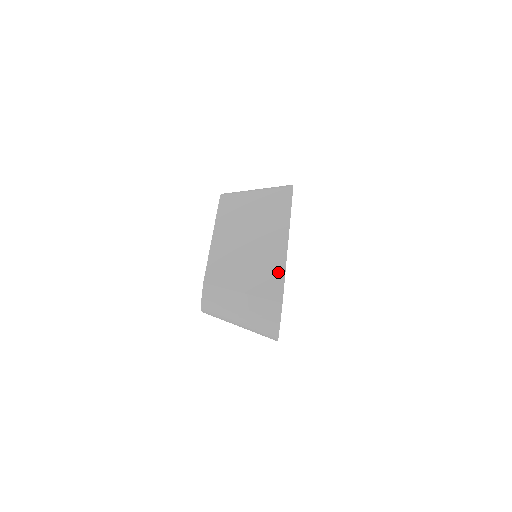
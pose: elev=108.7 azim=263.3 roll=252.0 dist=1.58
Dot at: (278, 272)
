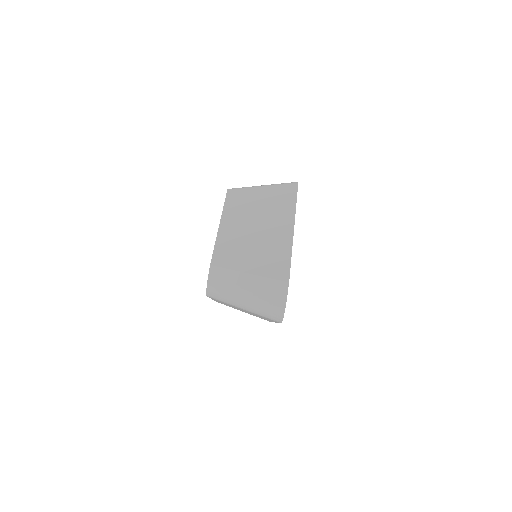
Dot at: (284, 255)
